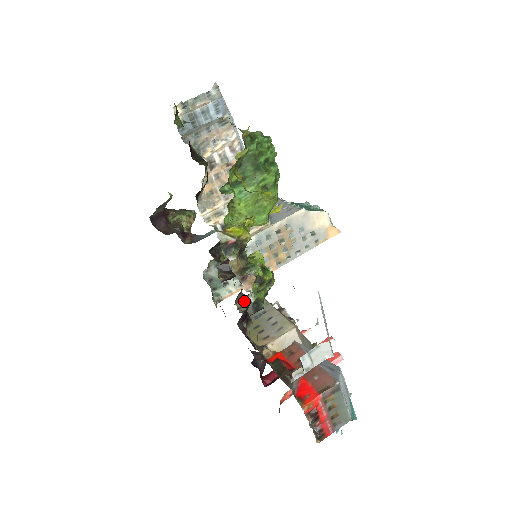
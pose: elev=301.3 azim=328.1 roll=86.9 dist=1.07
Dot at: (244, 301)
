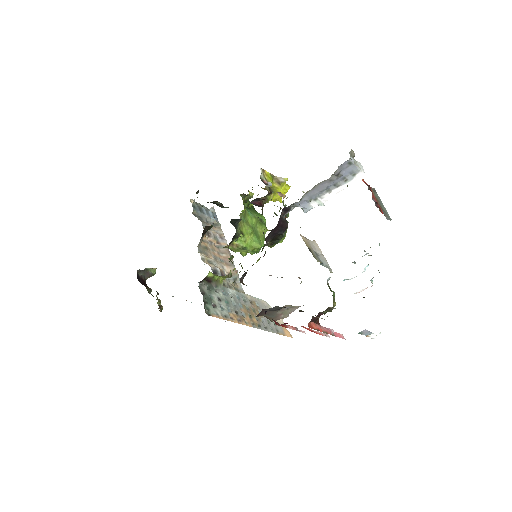
Dot at: occluded
